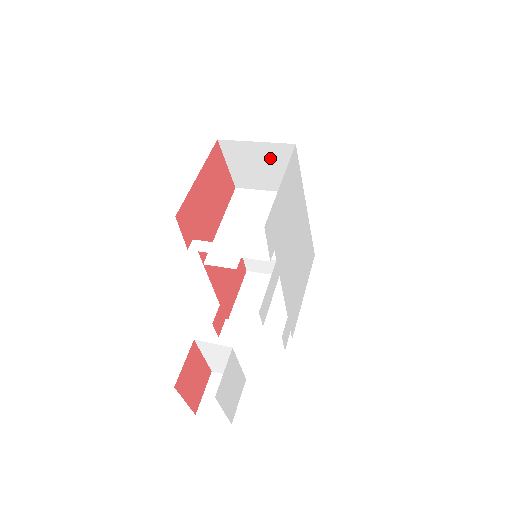
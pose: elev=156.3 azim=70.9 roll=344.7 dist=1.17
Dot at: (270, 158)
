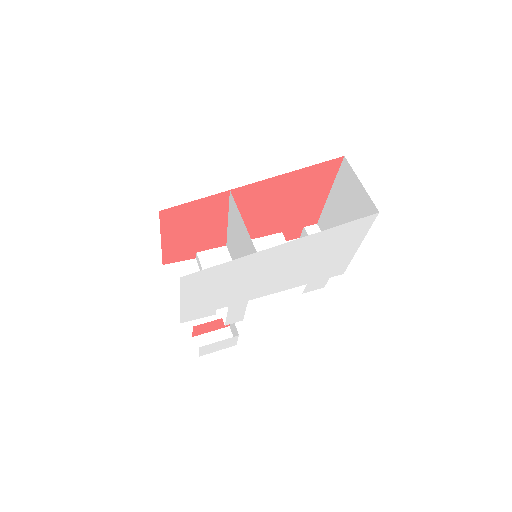
Dot at: occluded
